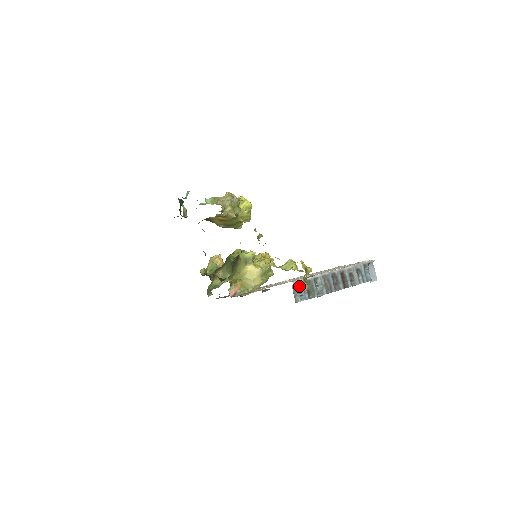
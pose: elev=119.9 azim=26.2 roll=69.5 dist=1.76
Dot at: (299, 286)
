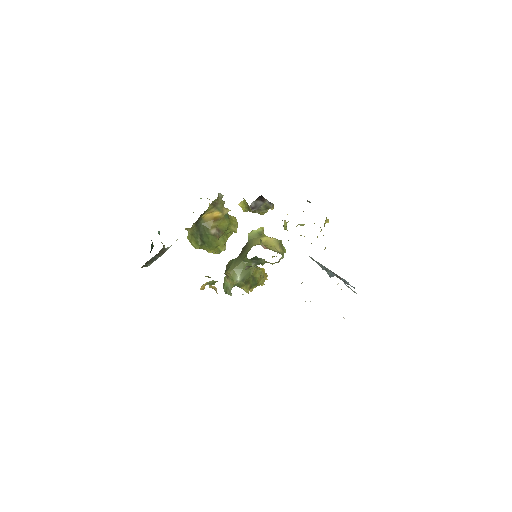
Dot at: occluded
